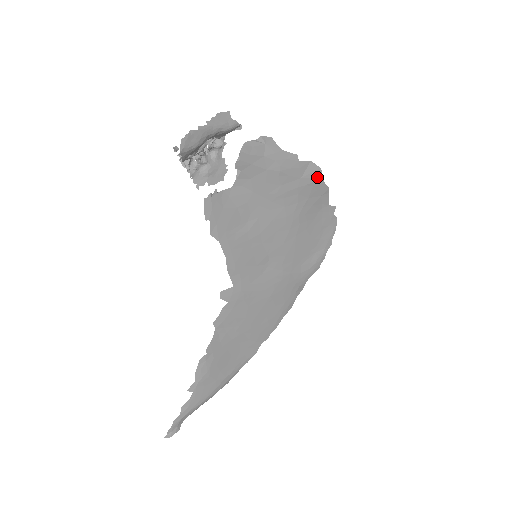
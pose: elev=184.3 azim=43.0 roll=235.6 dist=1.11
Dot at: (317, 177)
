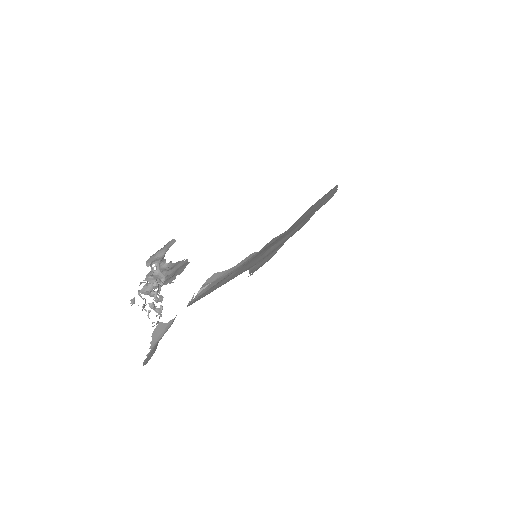
Dot at: occluded
